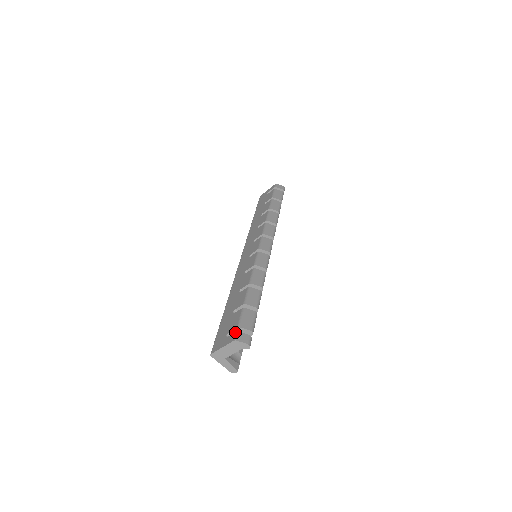
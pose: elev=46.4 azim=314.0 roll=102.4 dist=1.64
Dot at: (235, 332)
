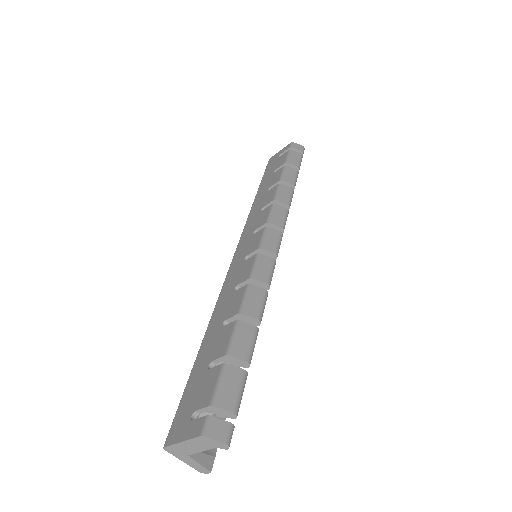
Dot at: (205, 416)
